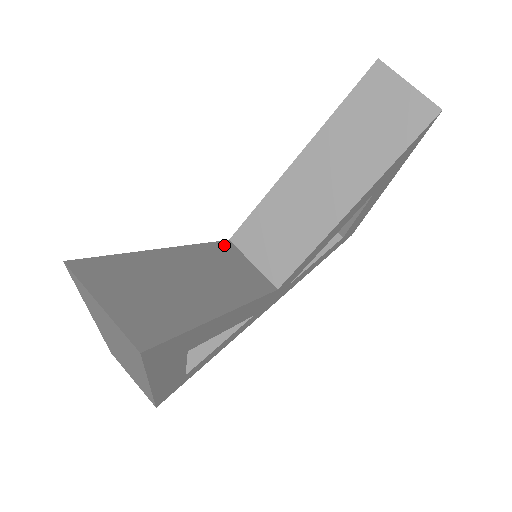
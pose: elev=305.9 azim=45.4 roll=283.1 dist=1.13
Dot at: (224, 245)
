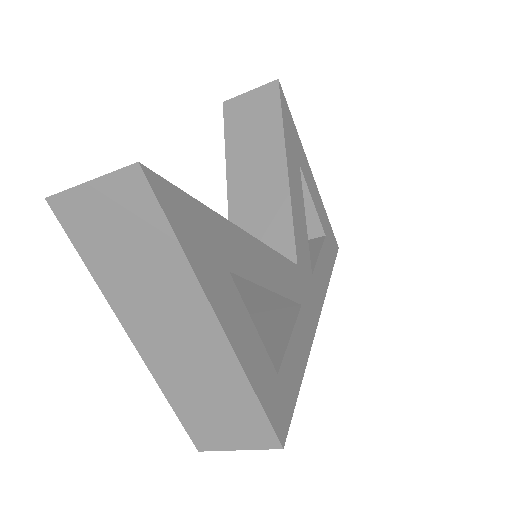
Dot at: occluded
